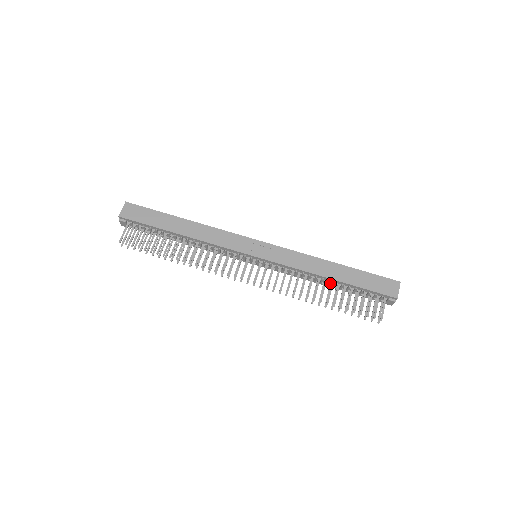
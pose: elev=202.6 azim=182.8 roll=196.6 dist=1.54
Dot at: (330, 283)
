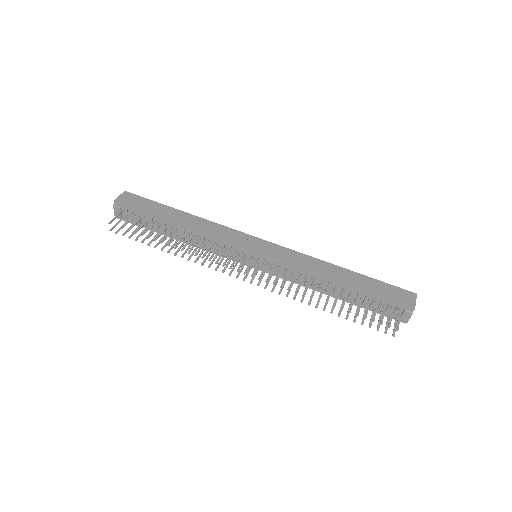
Dot at: (337, 290)
